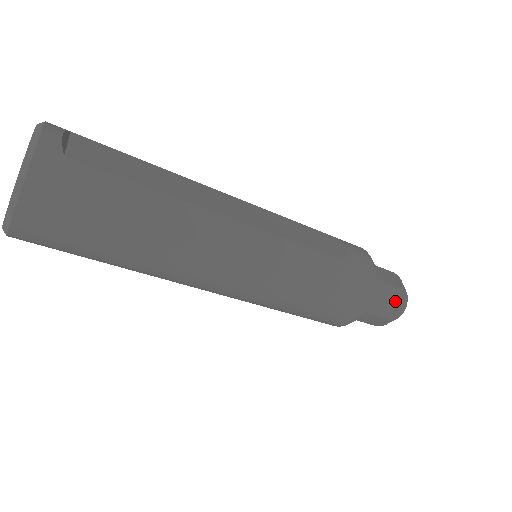
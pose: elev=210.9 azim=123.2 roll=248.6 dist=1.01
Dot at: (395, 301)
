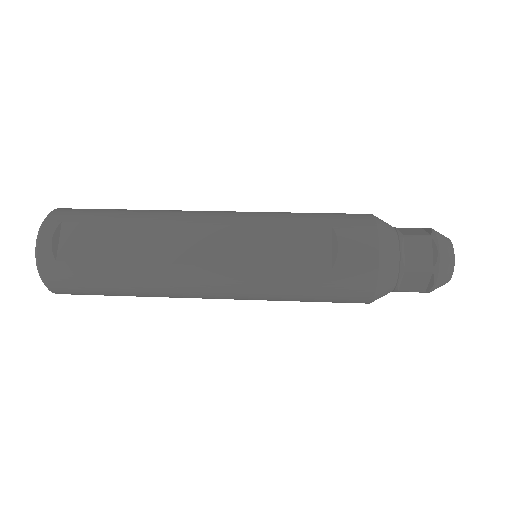
Dot at: (426, 280)
